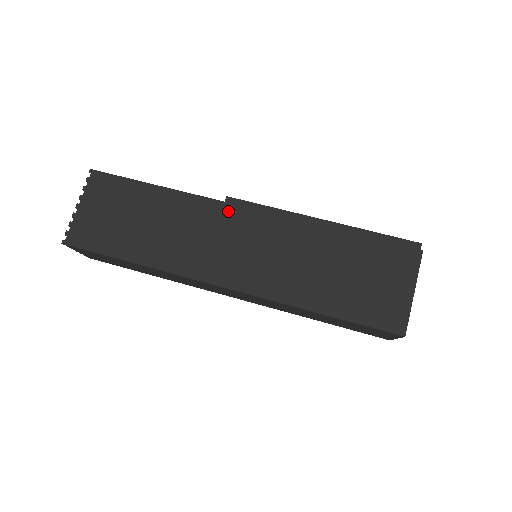
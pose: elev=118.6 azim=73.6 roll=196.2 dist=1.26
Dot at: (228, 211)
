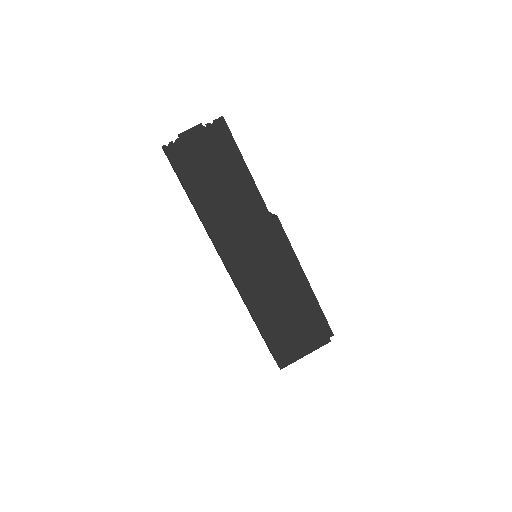
Dot at: (270, 229)
